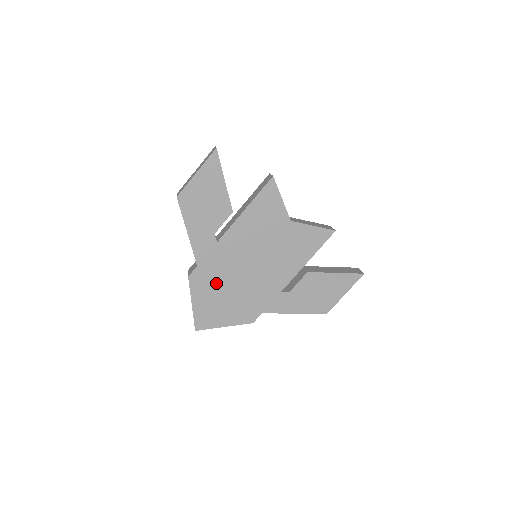
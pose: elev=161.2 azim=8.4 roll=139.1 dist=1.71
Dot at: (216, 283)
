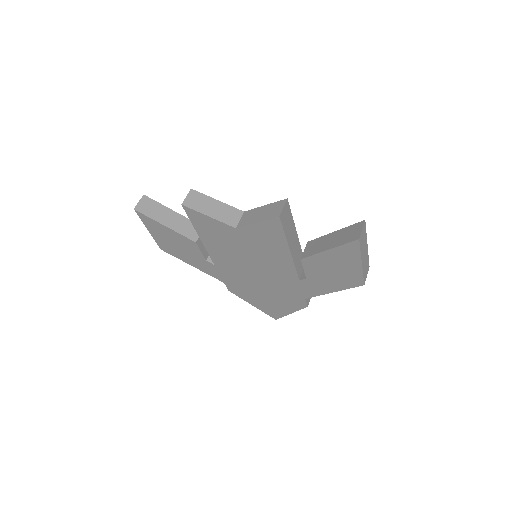
Dot at: (248, 289)
